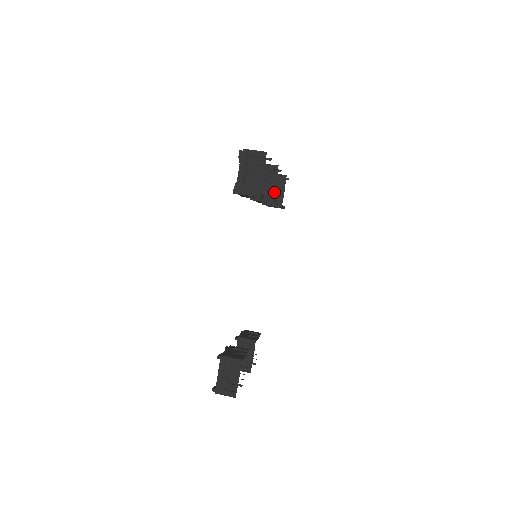
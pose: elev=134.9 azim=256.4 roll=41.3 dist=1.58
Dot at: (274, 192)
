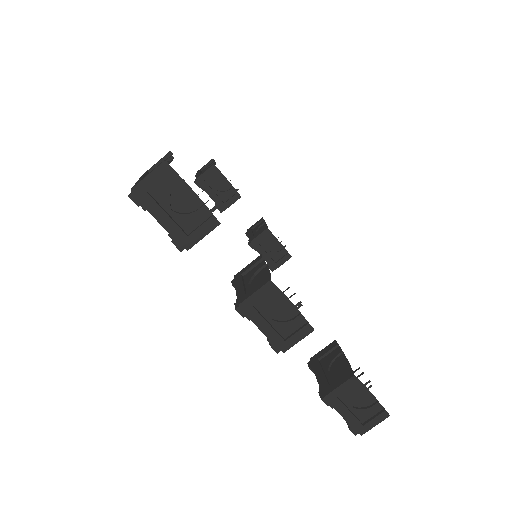
Dot at: occluded
